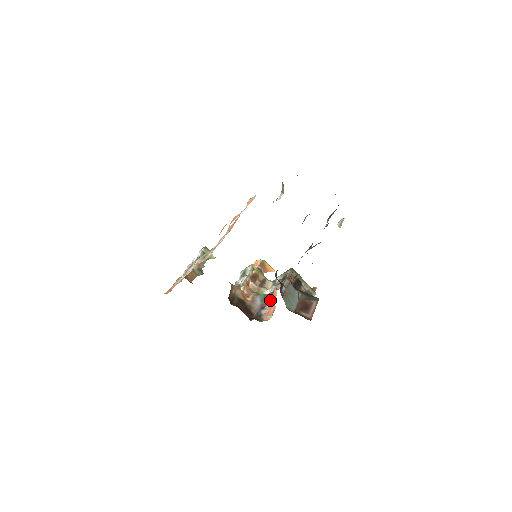
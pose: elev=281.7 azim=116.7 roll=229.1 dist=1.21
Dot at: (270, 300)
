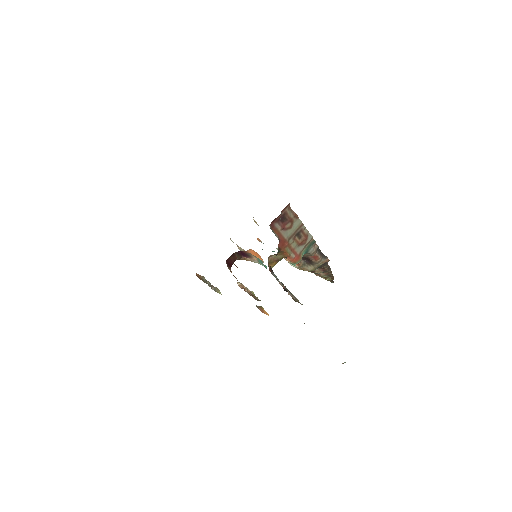
Dot at: occluded
